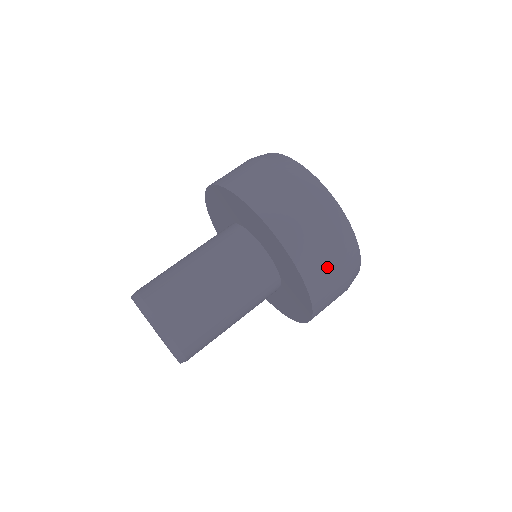
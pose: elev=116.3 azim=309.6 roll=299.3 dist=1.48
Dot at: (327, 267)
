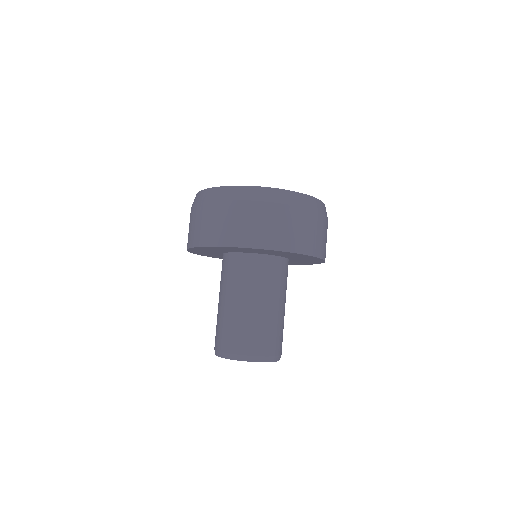
Dot at: (311, 232)
